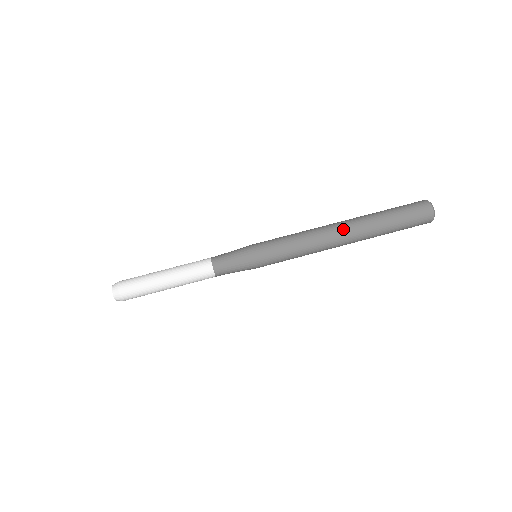
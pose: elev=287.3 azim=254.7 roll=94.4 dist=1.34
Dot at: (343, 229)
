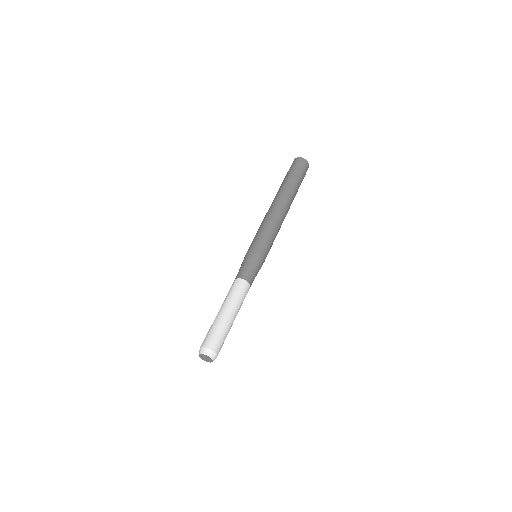
Dot at: (283, 201)
